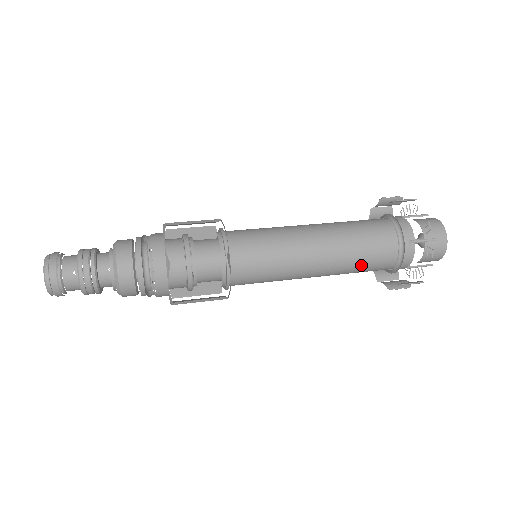
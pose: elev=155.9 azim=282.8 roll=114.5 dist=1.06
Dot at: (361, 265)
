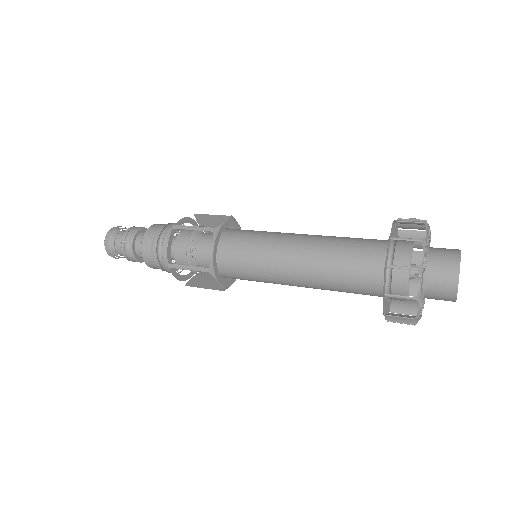
Dot at: (345, 271)
